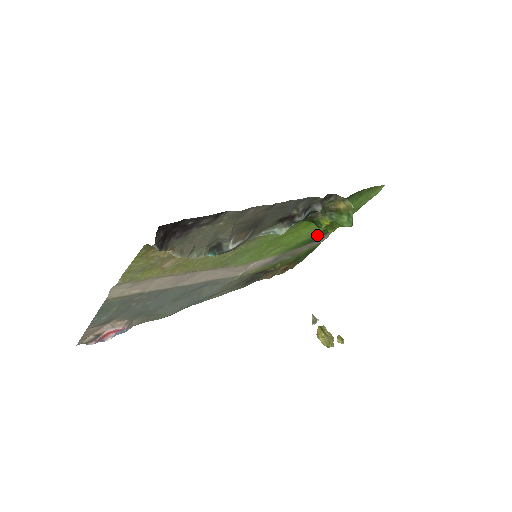
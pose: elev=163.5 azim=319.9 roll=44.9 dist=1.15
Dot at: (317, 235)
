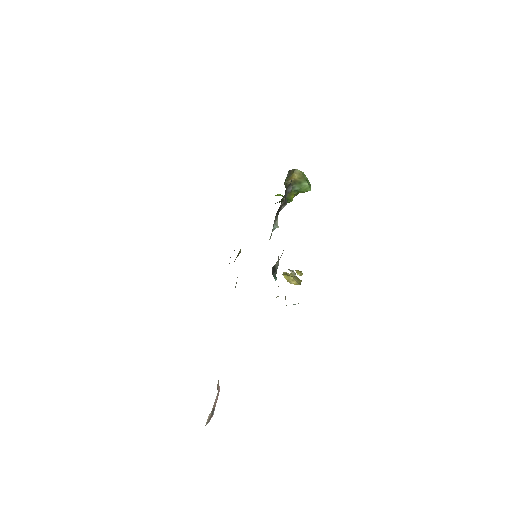
Dot at: occluded
